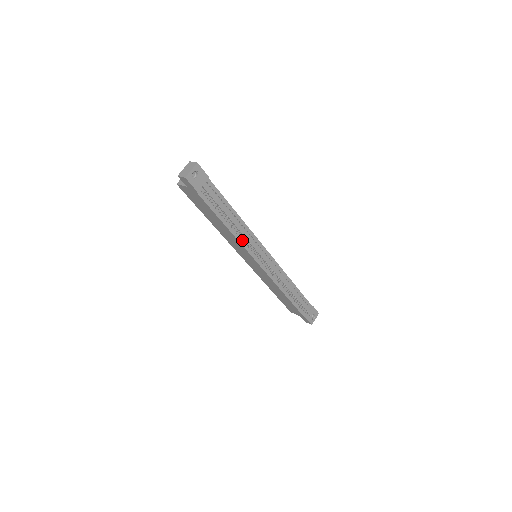
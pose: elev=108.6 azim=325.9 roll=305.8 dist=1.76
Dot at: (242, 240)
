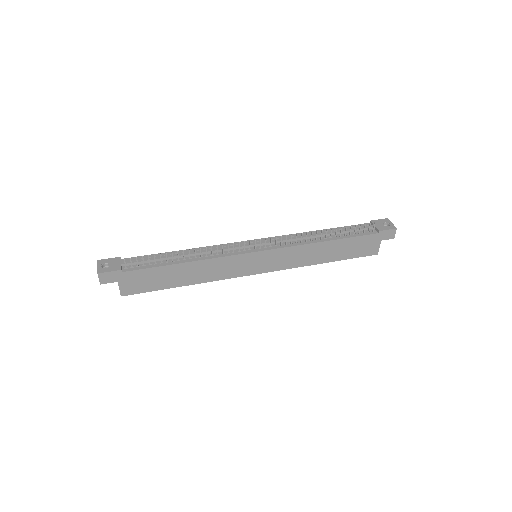
Dot at: (214, 256)
